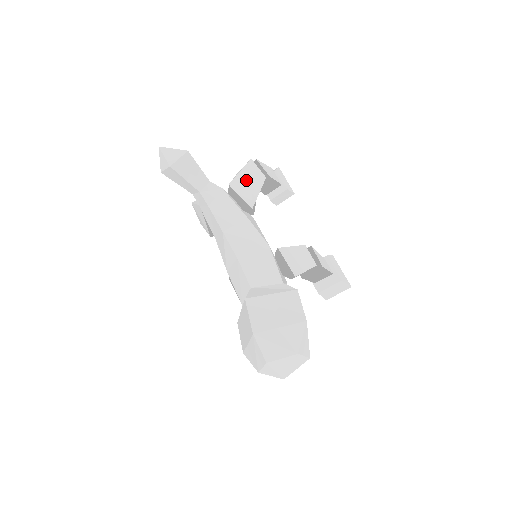
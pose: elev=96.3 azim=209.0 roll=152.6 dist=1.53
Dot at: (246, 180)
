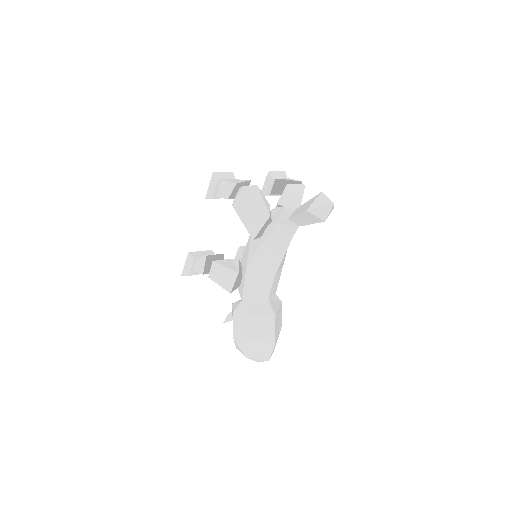
Dot at: occluded
